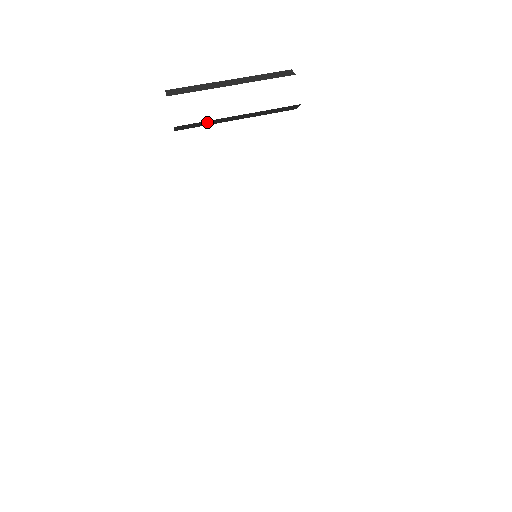
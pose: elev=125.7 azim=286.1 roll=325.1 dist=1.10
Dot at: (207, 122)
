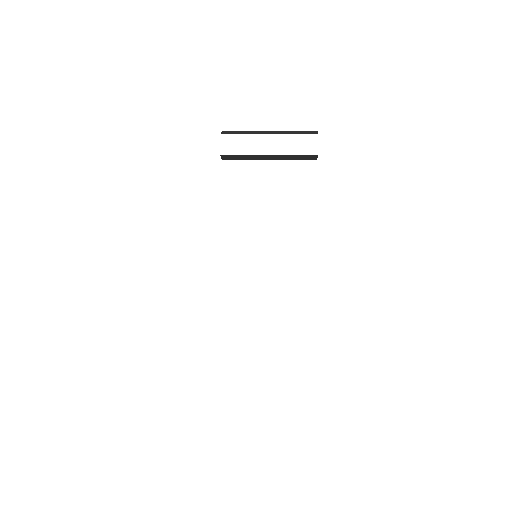
Dot at: (246, 157)
